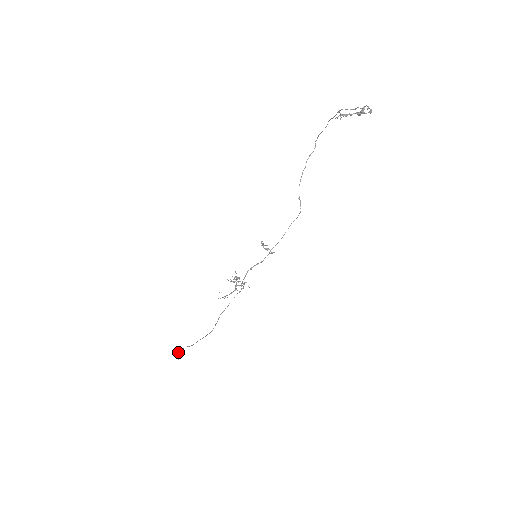
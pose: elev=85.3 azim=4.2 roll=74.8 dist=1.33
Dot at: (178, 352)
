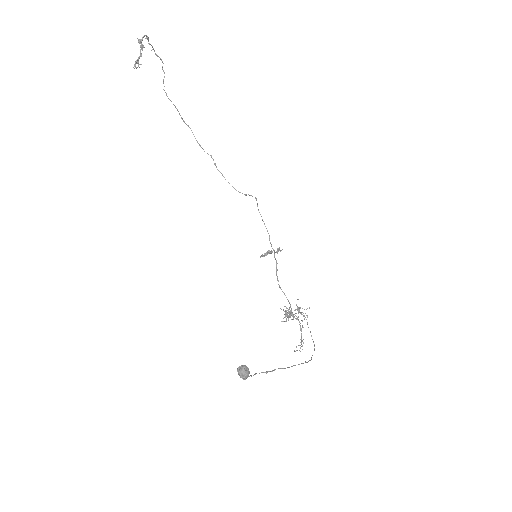
Dot at: (238, 368)
